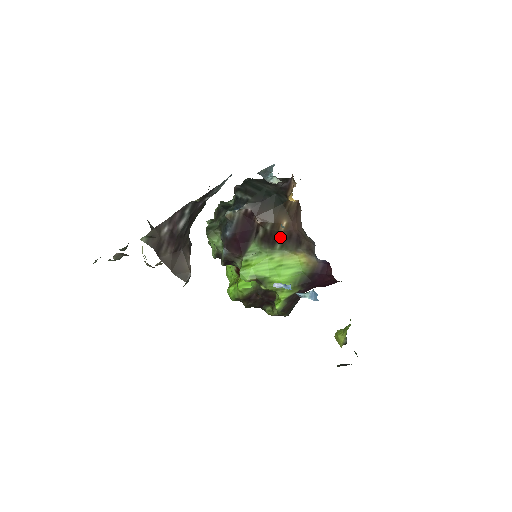
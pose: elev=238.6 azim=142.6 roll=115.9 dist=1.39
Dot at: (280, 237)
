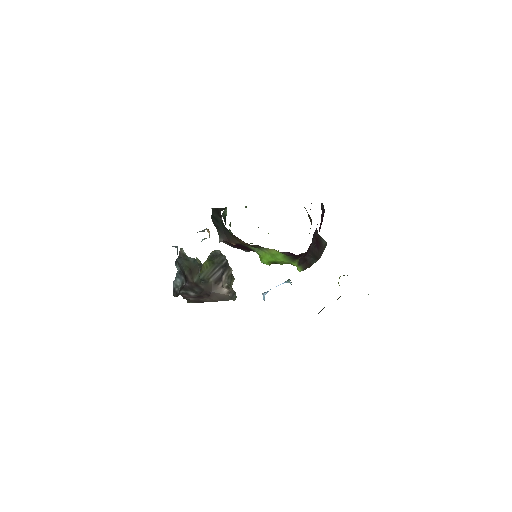
Dot at: (252, 246)
